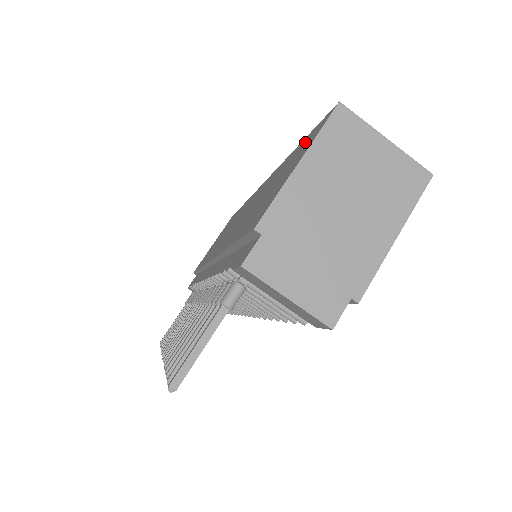
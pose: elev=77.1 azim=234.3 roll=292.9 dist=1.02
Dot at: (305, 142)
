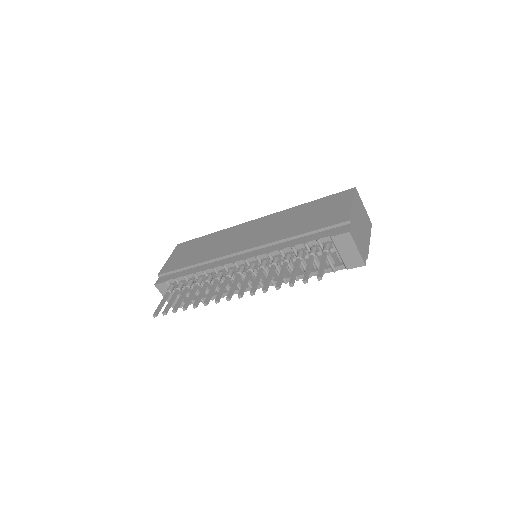
Dot at: (332, 199)
